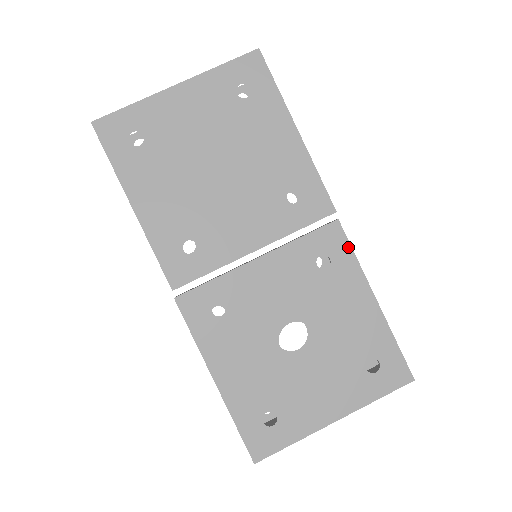
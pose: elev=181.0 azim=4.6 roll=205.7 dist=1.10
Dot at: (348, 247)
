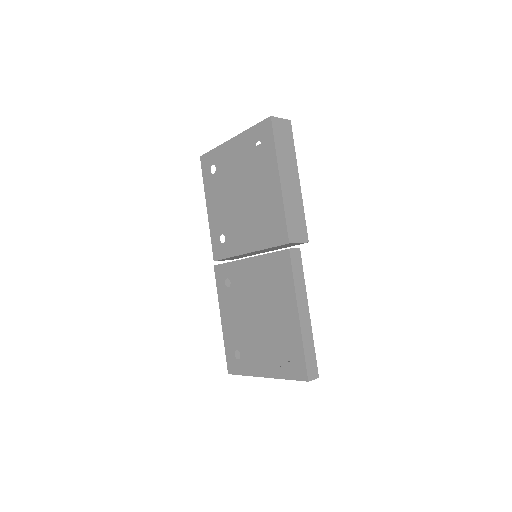
Dot at: (290, 270)
